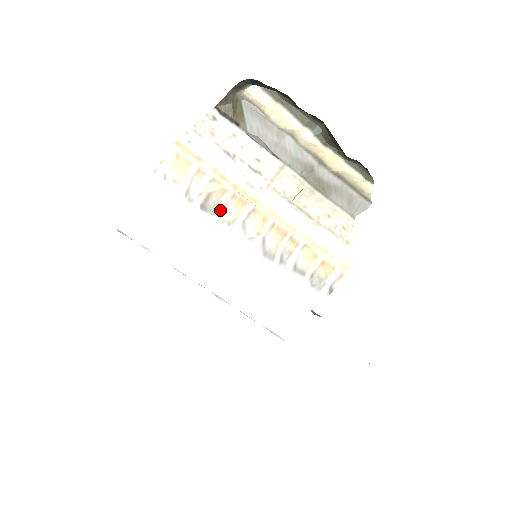
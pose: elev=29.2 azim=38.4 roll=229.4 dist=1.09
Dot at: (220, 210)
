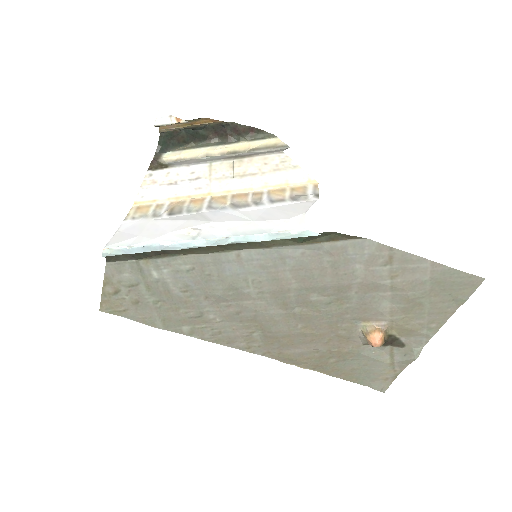
Dot at: (185, 210)
